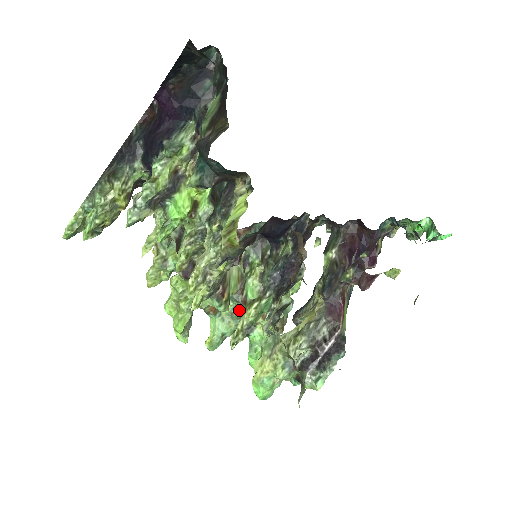
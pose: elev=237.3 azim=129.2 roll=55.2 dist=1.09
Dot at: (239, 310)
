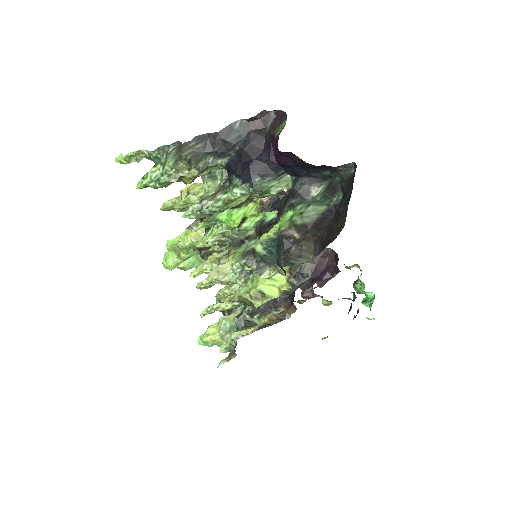
Dot at: occluded
